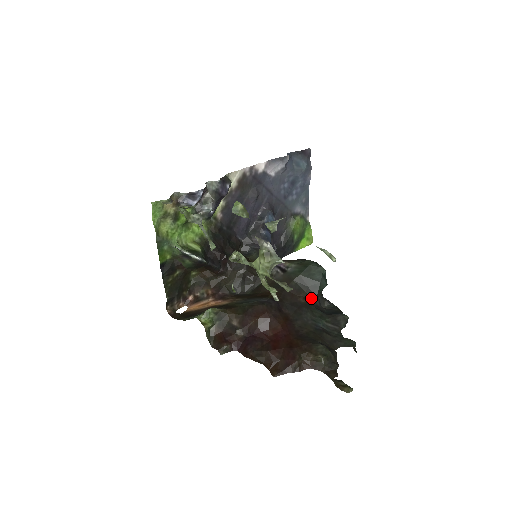
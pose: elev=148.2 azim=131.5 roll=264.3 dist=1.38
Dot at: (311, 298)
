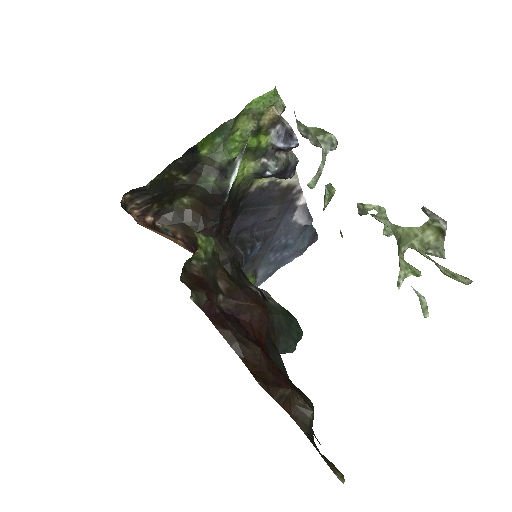
Dot at: occluded
